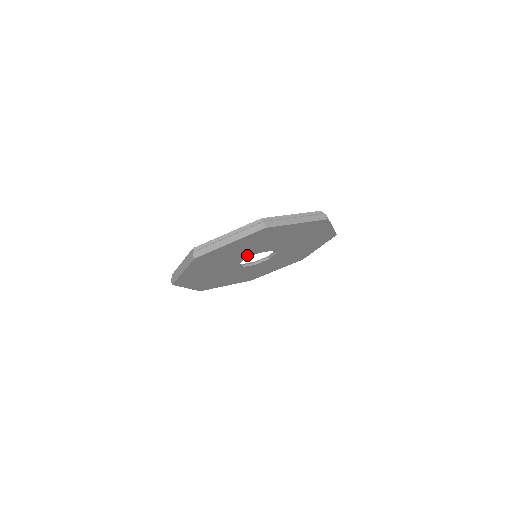
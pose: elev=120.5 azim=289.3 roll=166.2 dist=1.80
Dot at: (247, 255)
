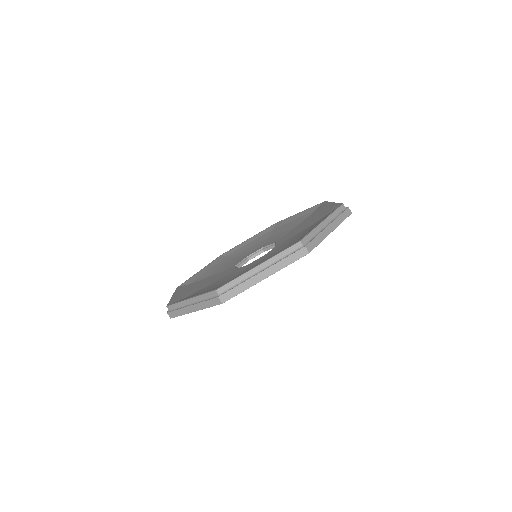
Dot at: occluded
